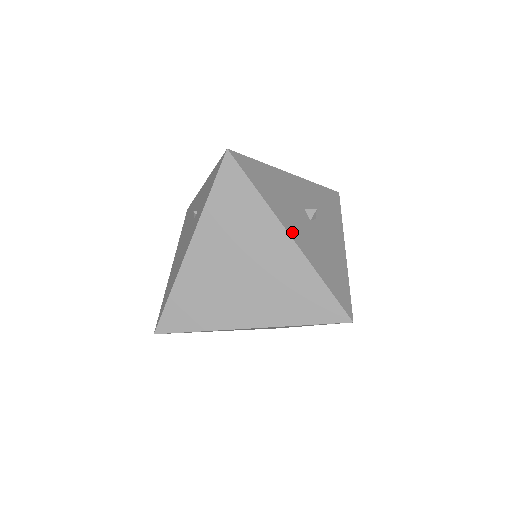
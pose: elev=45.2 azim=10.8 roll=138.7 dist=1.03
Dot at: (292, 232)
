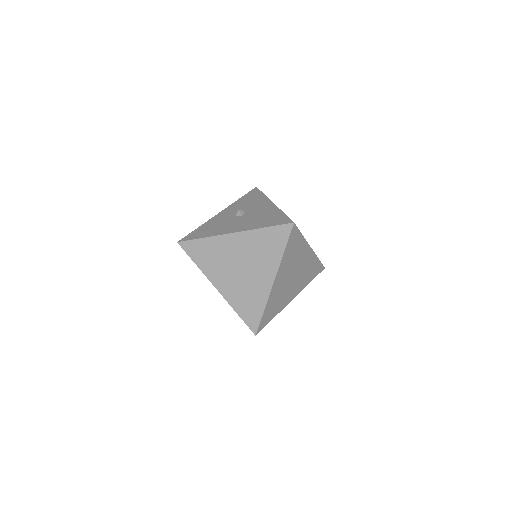
Dot at: (232, 231)
